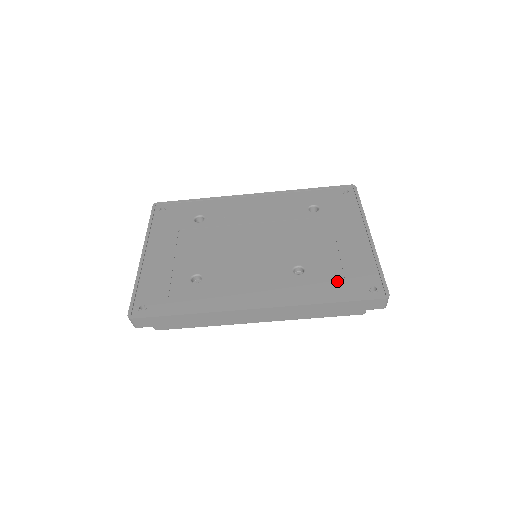
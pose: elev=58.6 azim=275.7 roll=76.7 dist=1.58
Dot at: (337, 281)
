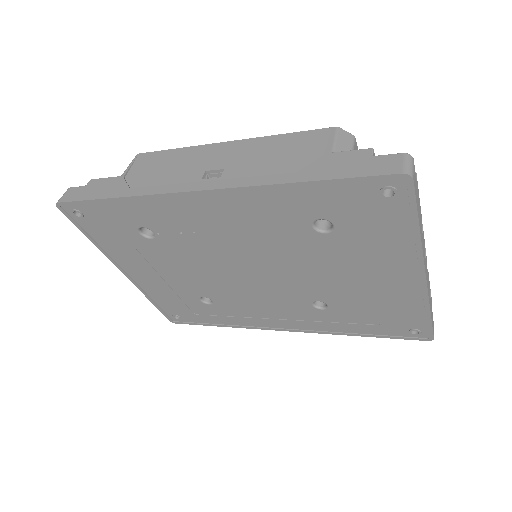
Dot at: (370, 320)
